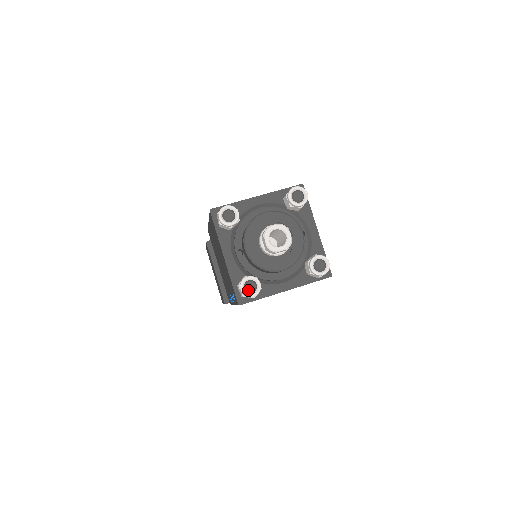
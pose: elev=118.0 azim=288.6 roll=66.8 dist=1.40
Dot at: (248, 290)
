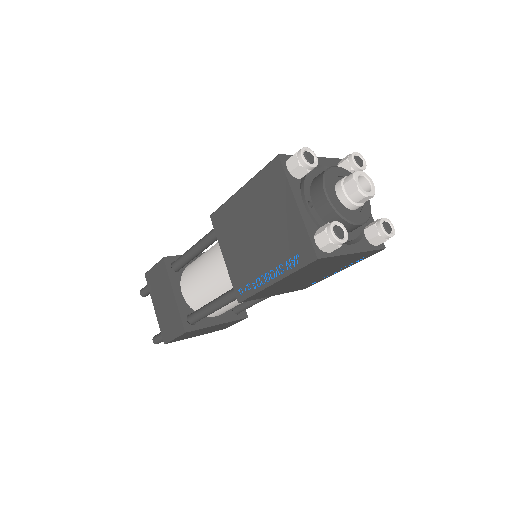
Dot at: (338, 234)
